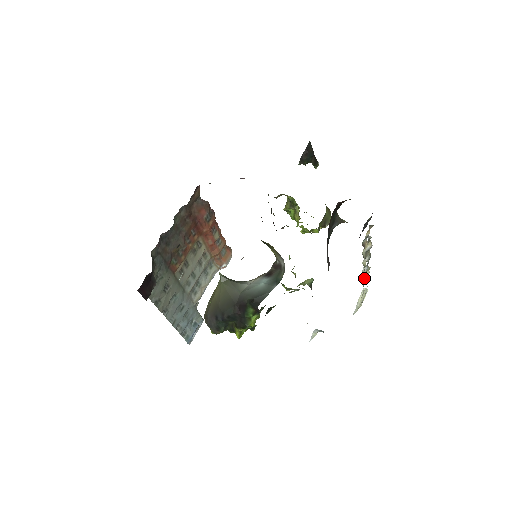
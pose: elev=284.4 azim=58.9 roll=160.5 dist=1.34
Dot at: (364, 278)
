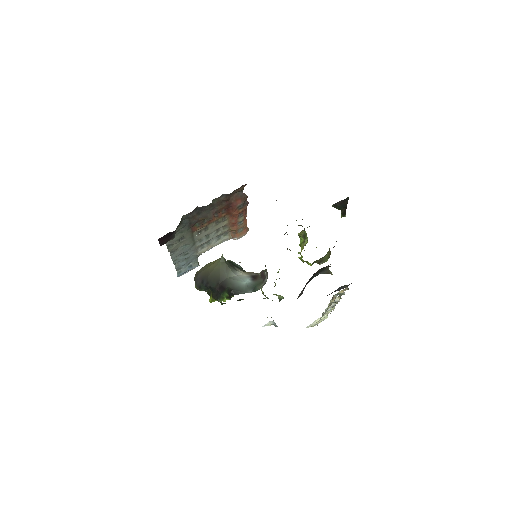
Dot at: (325, 313)
